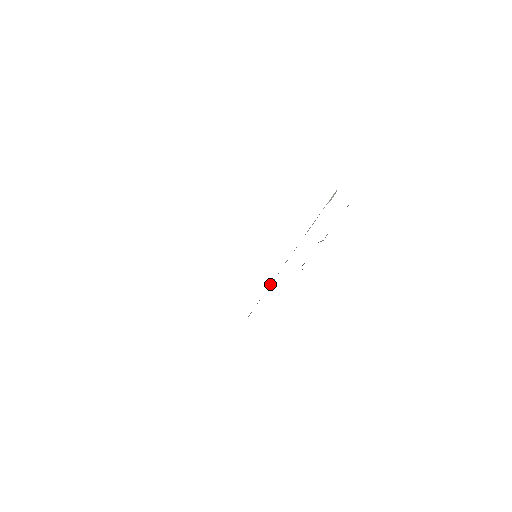
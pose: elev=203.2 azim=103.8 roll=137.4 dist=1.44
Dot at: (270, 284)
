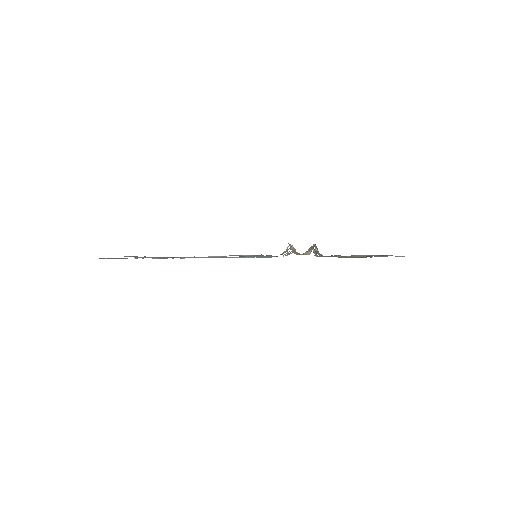
Dot at: occluded
